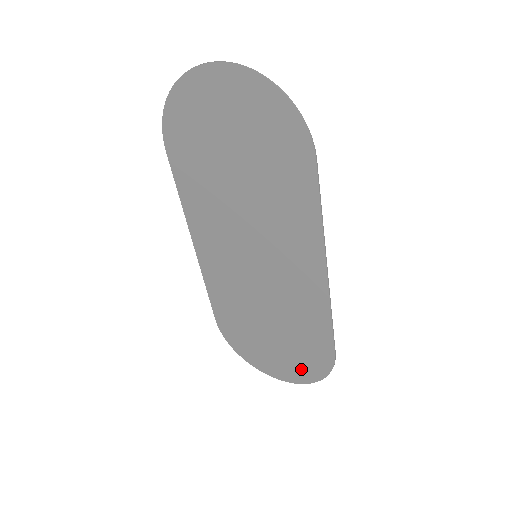
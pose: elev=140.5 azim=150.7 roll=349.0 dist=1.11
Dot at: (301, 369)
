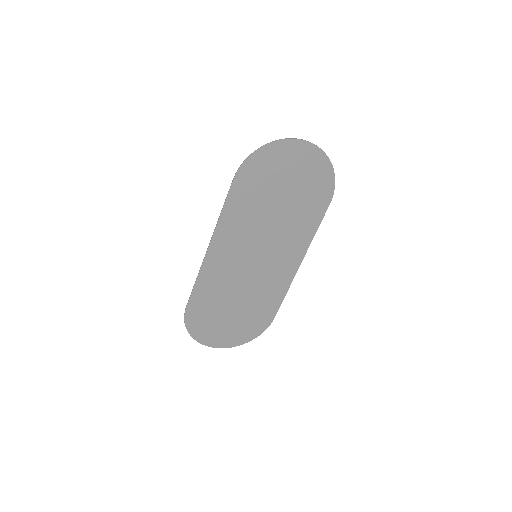
Dot at: (242, 335)
